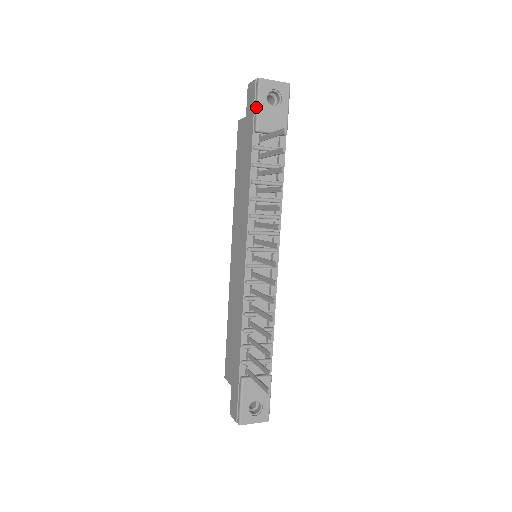
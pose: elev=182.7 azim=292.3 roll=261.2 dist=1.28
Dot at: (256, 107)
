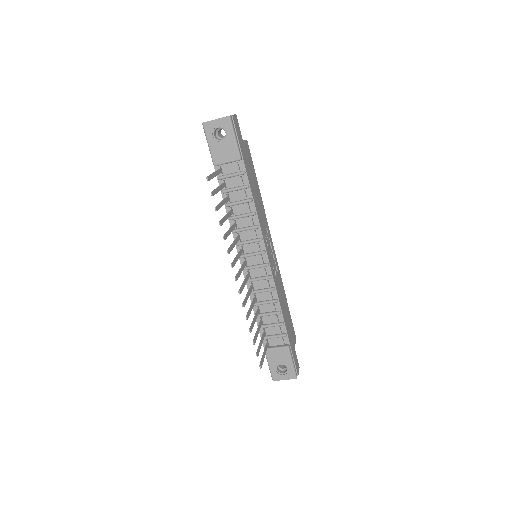
Dot at: occluded
